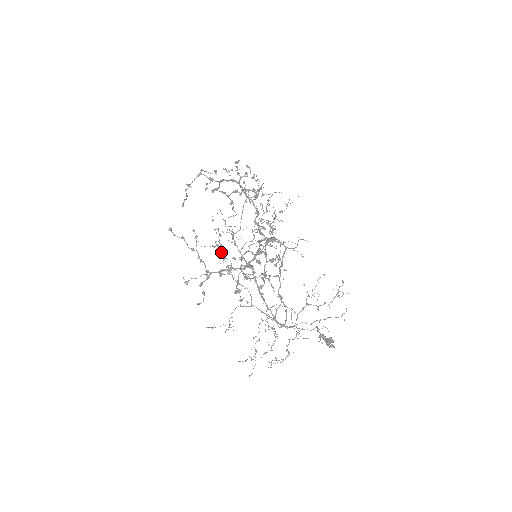
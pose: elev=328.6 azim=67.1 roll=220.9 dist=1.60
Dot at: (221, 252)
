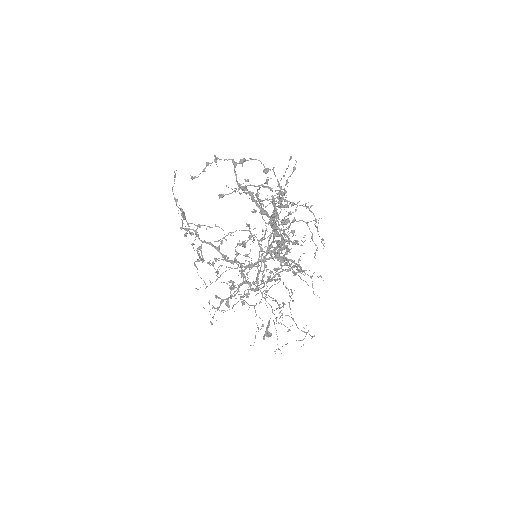
Dot at: (257, 193)
